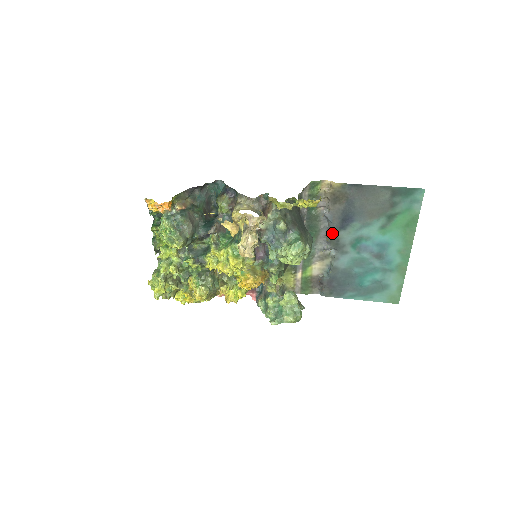
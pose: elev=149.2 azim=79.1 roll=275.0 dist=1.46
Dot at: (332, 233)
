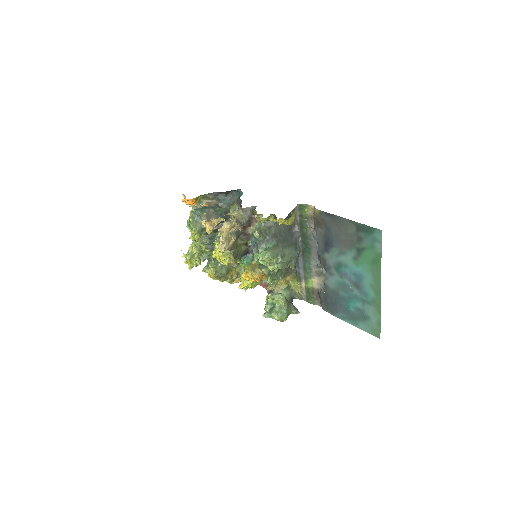
Dot at: (320, 253)
